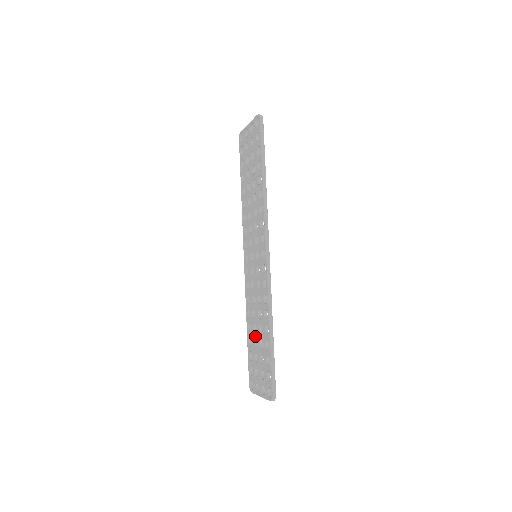
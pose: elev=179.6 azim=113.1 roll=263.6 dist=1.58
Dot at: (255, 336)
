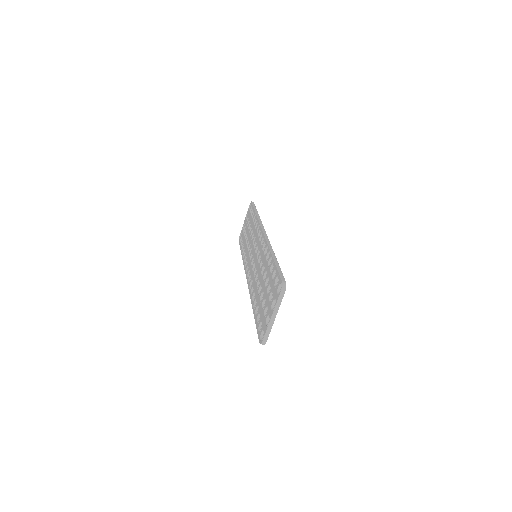
Dot at: (260, 293)
